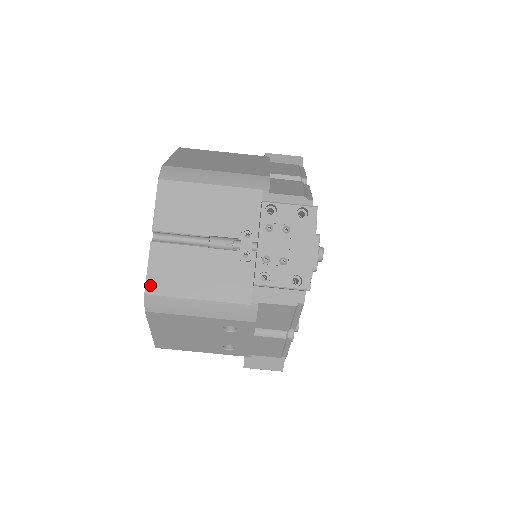
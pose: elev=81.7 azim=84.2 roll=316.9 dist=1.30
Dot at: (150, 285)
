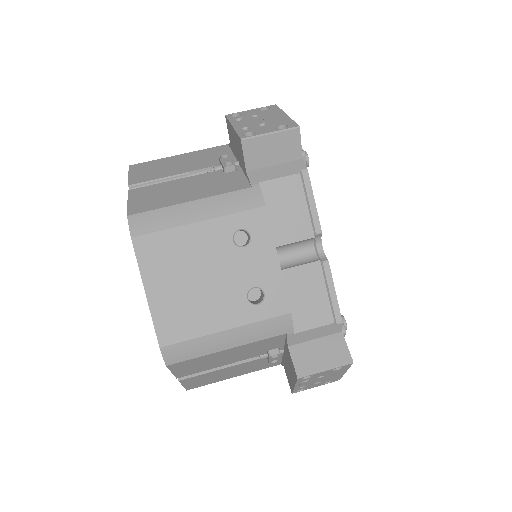
Dot at: (133, 209)
